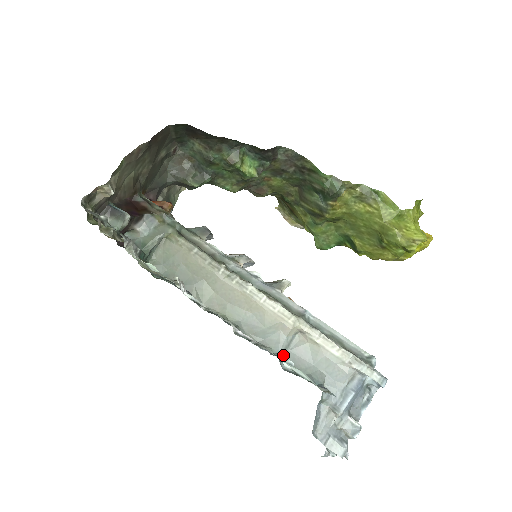
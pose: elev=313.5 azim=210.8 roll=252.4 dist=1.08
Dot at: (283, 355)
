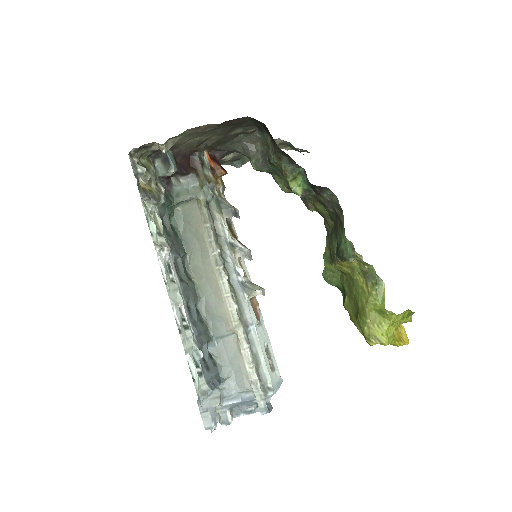
Dot at: (216, 340)
